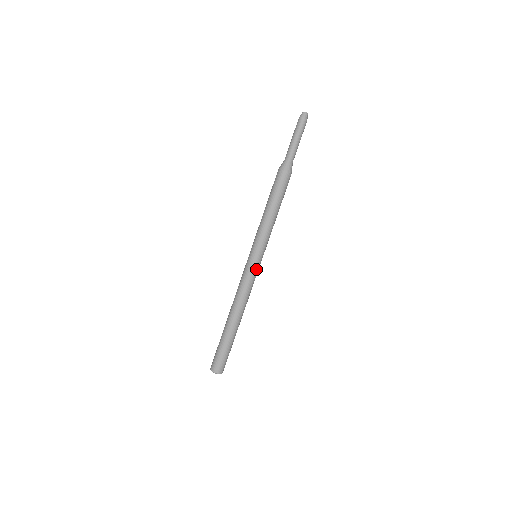
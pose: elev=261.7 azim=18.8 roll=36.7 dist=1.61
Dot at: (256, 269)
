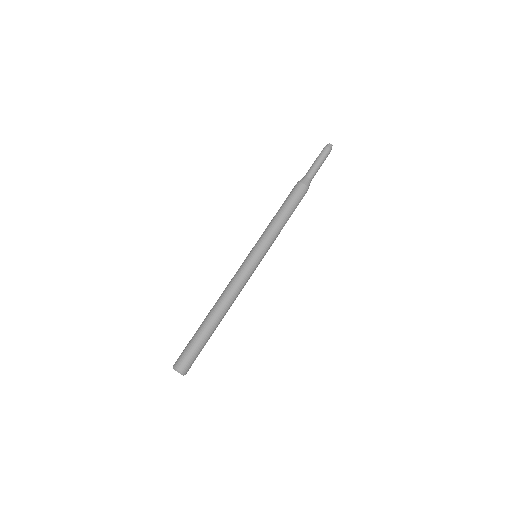
Dot at: (248, 263)
